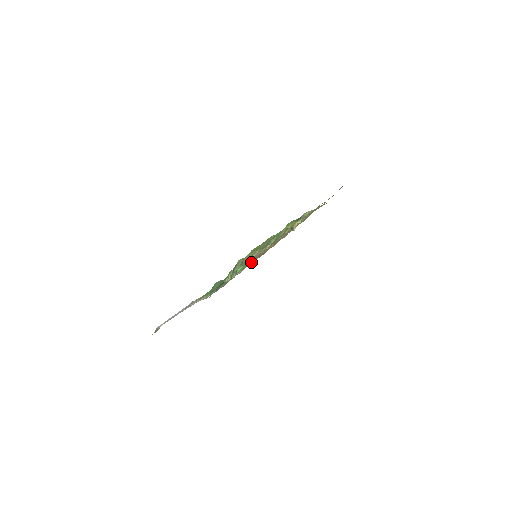
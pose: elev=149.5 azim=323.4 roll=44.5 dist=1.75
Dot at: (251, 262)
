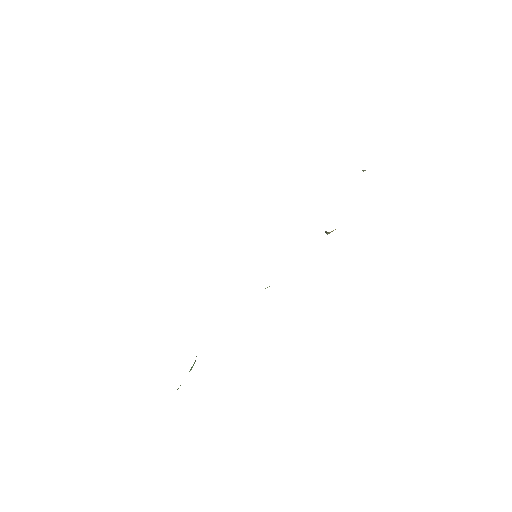
Dot at: occluded
